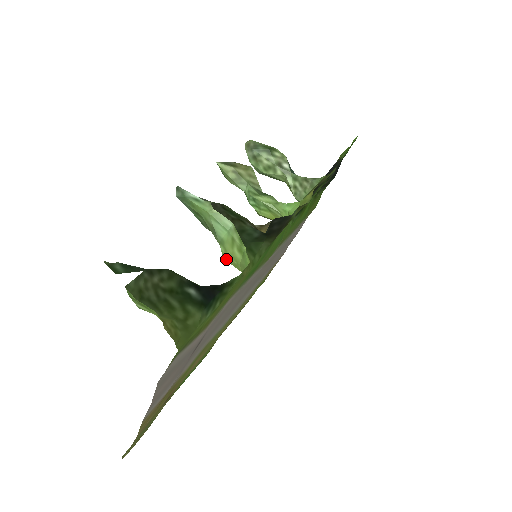
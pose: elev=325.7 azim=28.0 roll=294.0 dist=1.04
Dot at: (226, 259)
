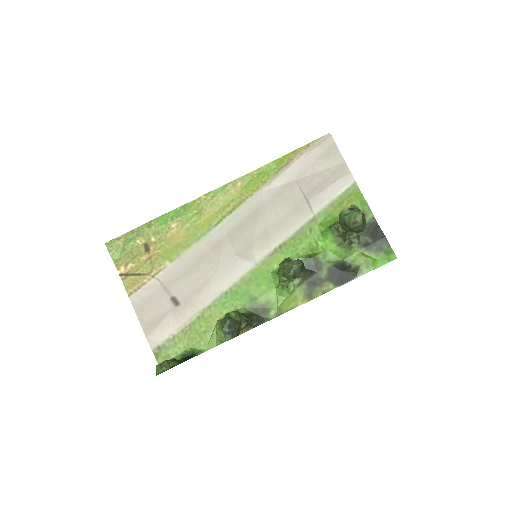
Dot at: (215, 327)
